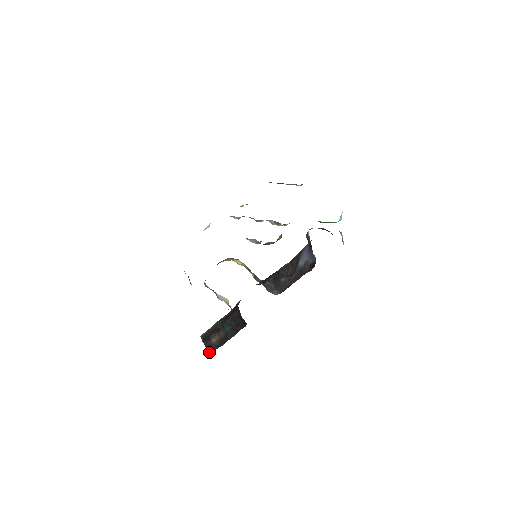
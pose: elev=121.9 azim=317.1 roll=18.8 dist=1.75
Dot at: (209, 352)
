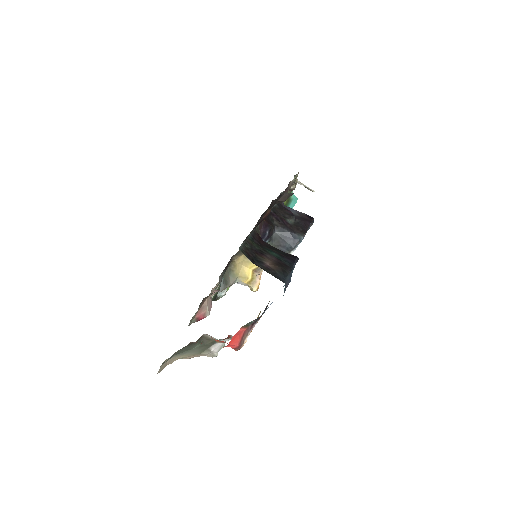
Dot at: occluded
